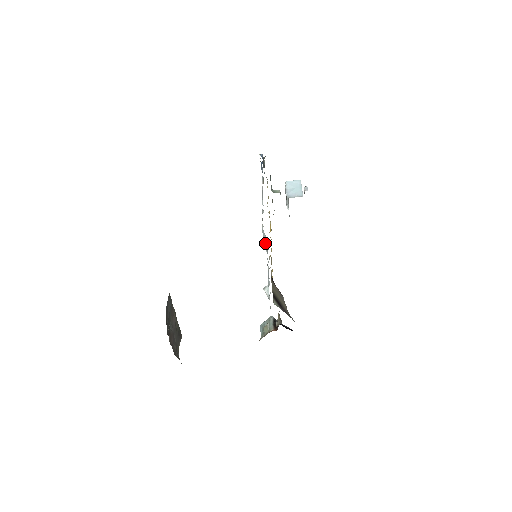
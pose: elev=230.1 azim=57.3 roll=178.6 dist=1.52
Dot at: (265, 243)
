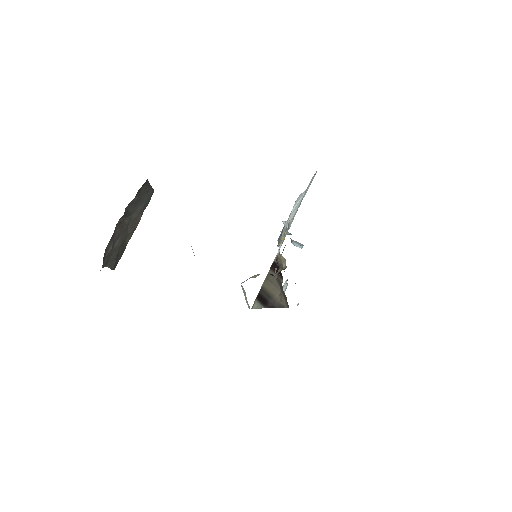
Dot at: (296, 206)
